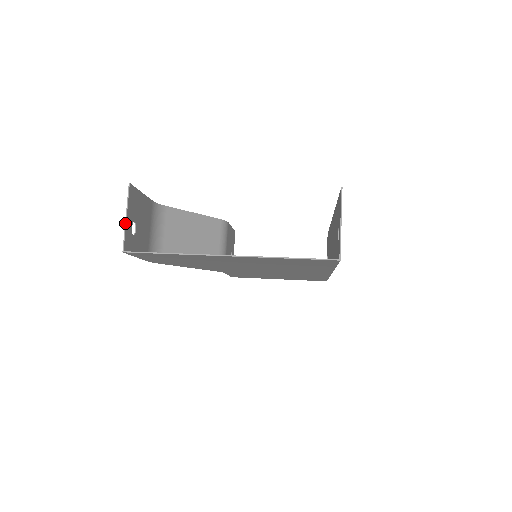
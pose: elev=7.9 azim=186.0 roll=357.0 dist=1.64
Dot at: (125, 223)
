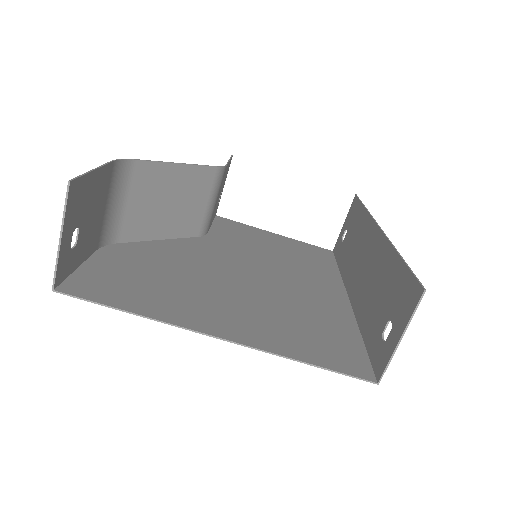
Dot at: (58, 248)
